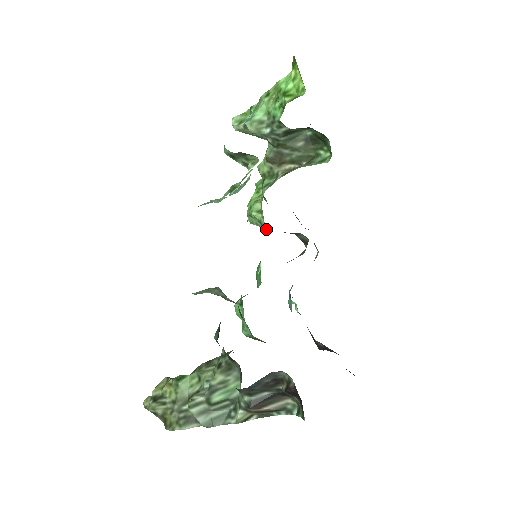
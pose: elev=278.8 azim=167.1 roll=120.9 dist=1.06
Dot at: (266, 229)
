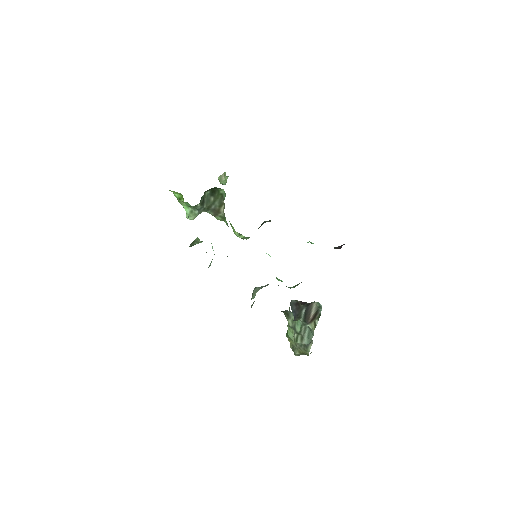
Dot at: occluded
